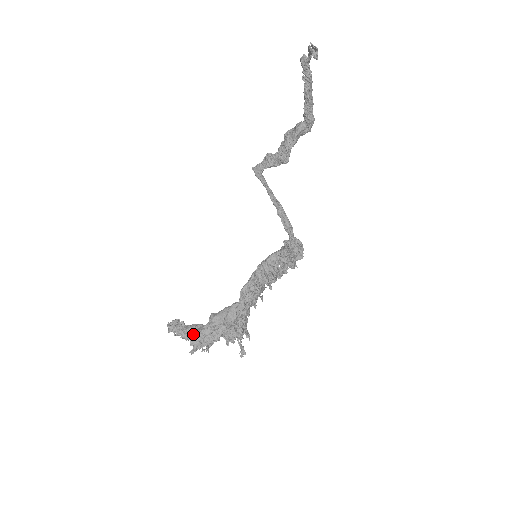
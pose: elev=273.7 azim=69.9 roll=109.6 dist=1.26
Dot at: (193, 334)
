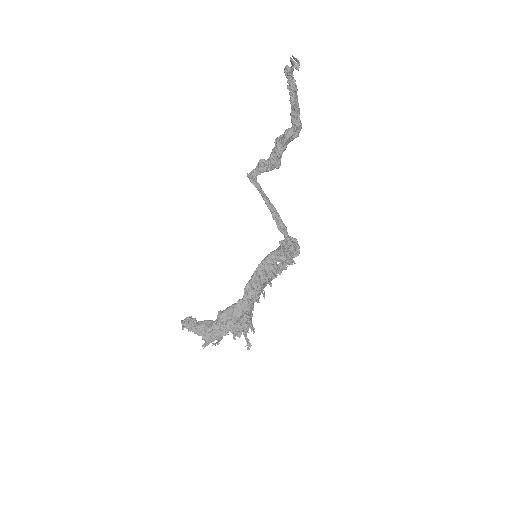
Dot at: (204, 330)
